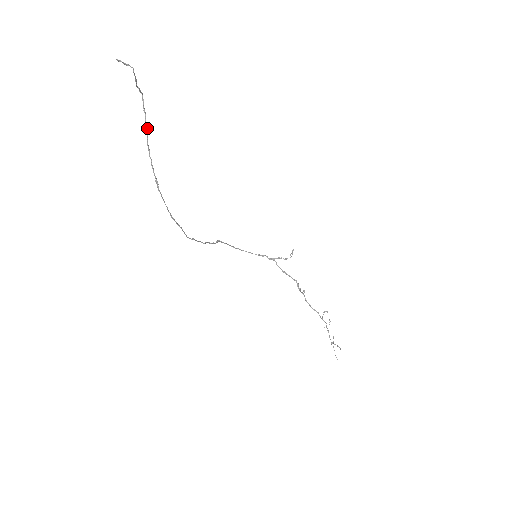
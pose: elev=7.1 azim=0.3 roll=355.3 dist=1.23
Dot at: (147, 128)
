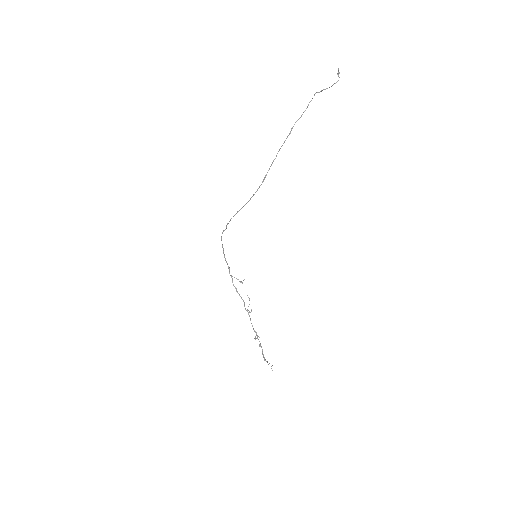
Dot at: occluded
